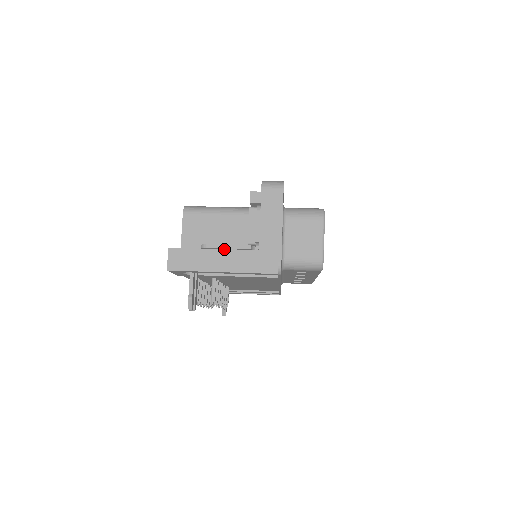
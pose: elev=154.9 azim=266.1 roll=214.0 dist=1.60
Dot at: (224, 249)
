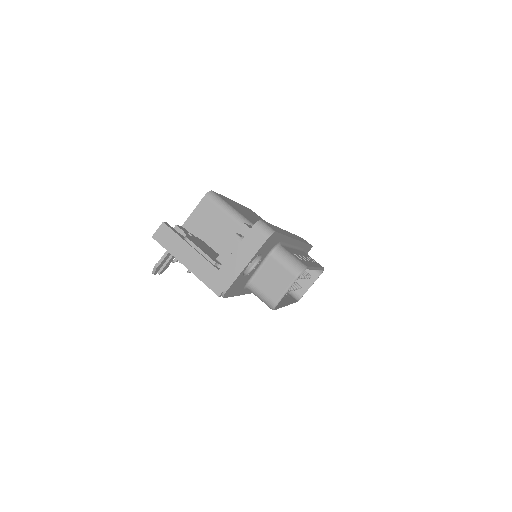
Dot at: (197, 251)
